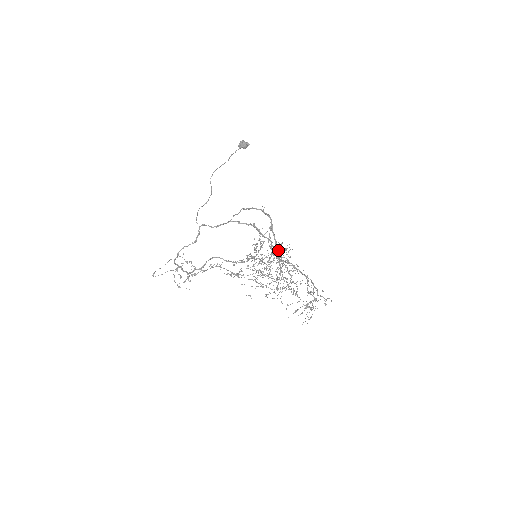
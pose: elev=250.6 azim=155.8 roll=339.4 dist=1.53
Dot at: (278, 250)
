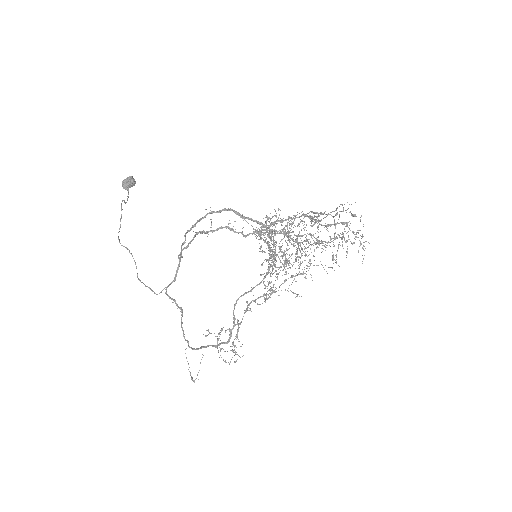
Dot at: (264, 226)
